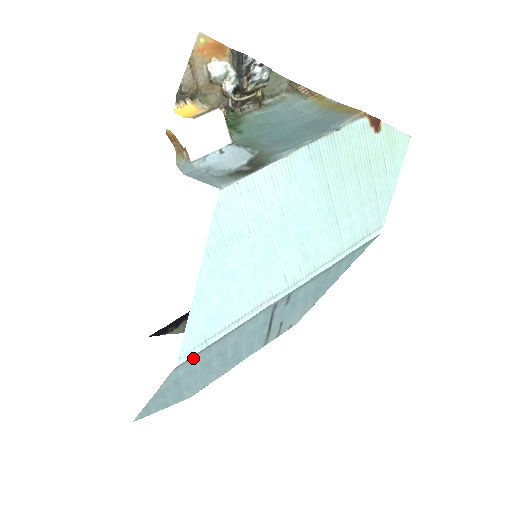
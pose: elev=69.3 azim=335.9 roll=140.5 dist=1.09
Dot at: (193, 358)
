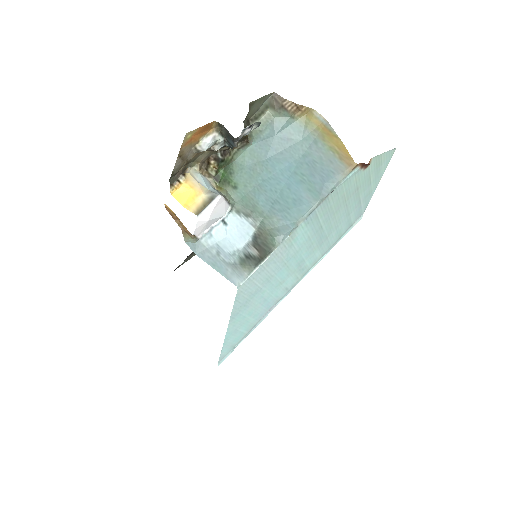
Dot at: occluded
